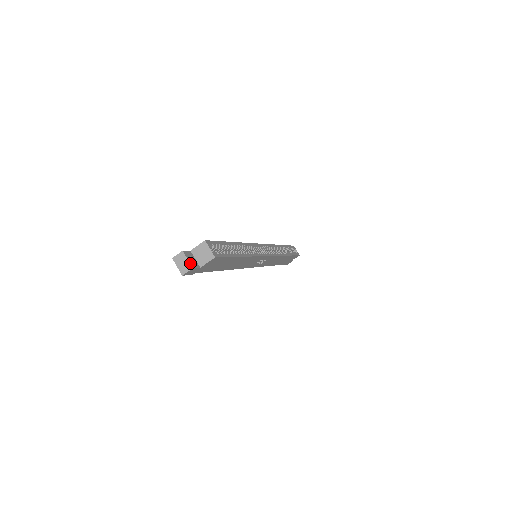
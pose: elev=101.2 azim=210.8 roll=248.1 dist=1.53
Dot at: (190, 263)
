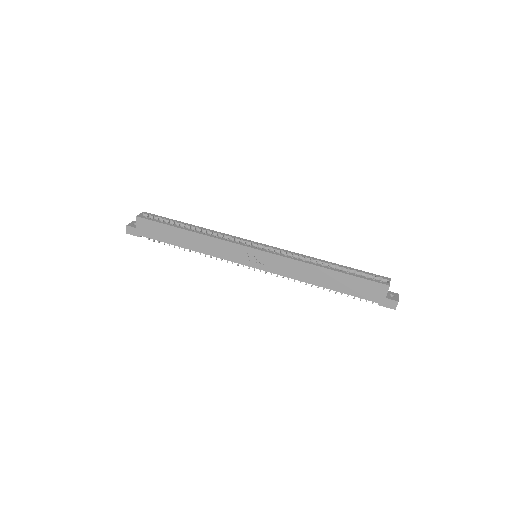
Dot at: (129, 224)
